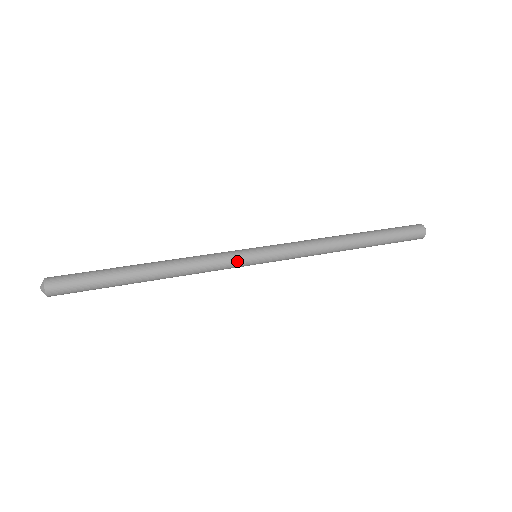
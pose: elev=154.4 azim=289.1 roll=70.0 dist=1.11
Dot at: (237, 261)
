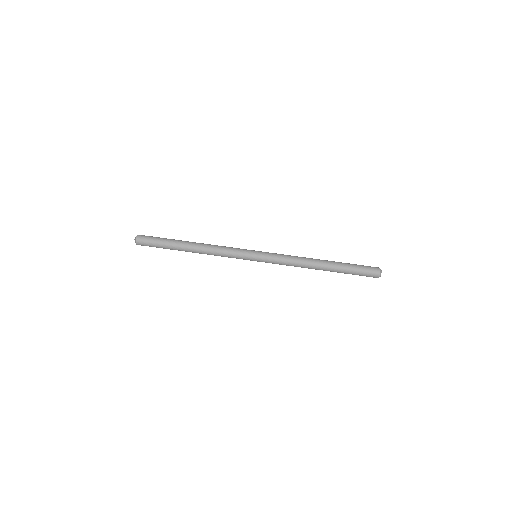
Dot at: occluded
